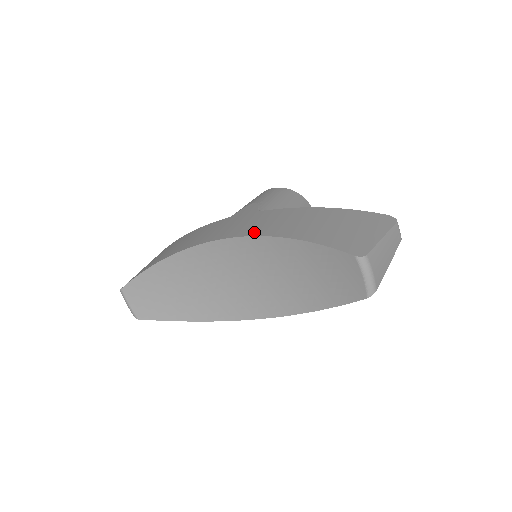
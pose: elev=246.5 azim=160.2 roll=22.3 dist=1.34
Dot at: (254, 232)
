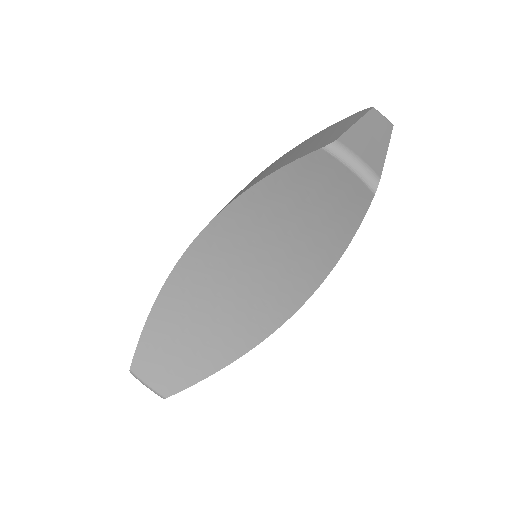
Dot at: occluded
